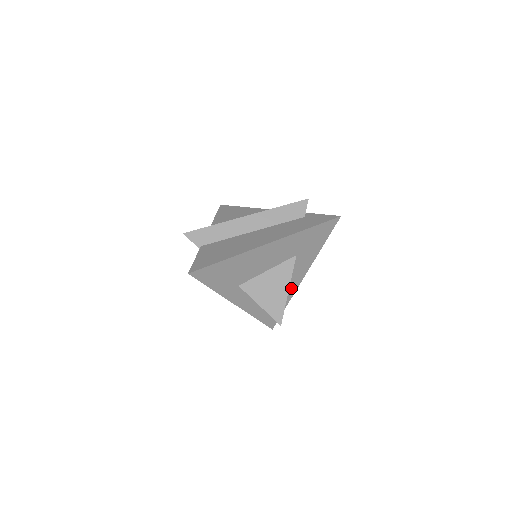
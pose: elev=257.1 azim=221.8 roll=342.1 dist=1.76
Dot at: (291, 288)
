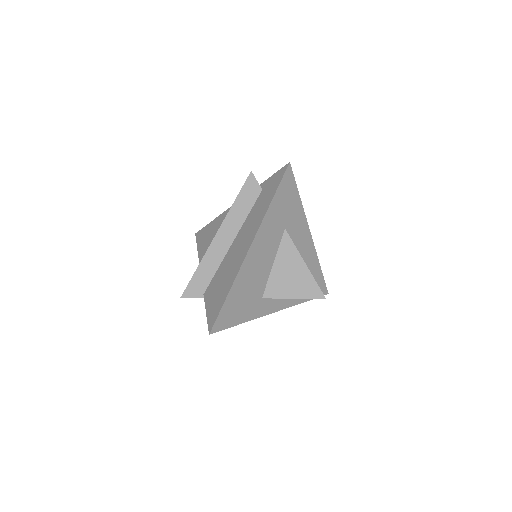
Dot at: (309, 253)
